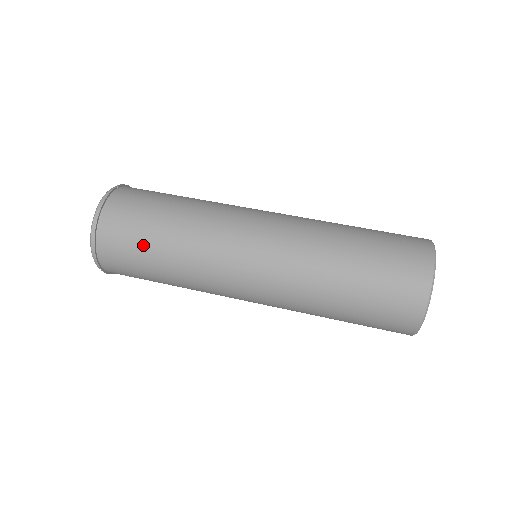
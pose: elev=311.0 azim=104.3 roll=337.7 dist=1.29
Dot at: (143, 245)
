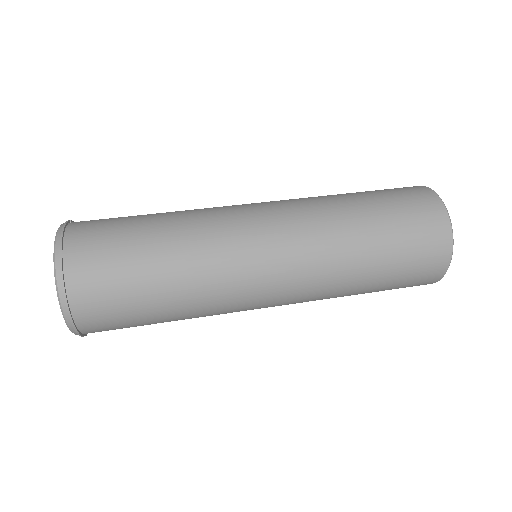
Dot at: (132, 262)
